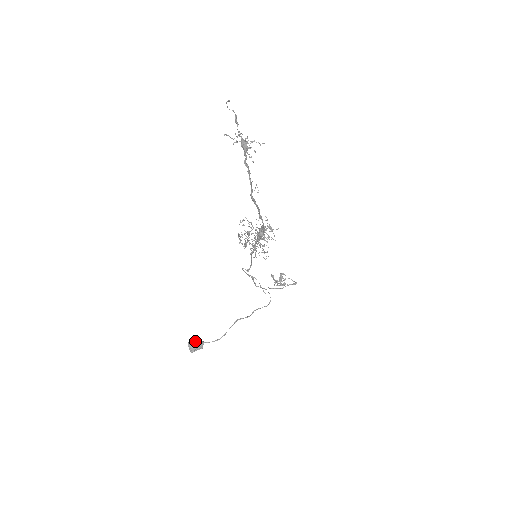
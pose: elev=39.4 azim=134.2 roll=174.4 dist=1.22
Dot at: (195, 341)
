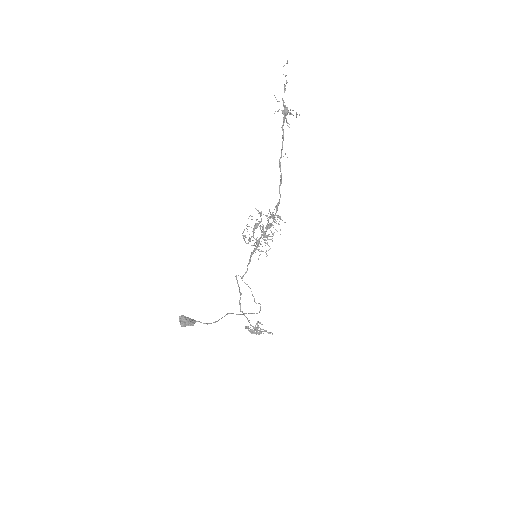
Dot at: occluded
